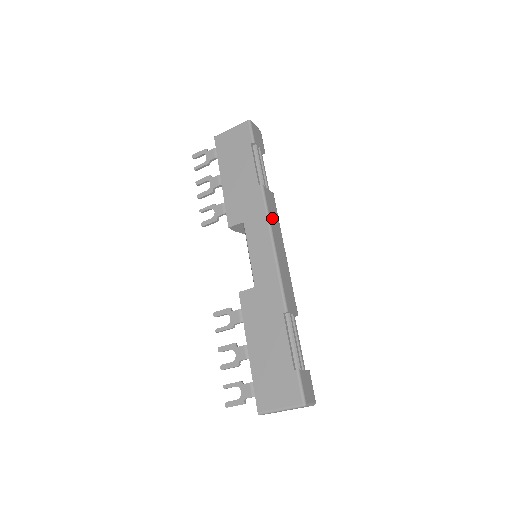
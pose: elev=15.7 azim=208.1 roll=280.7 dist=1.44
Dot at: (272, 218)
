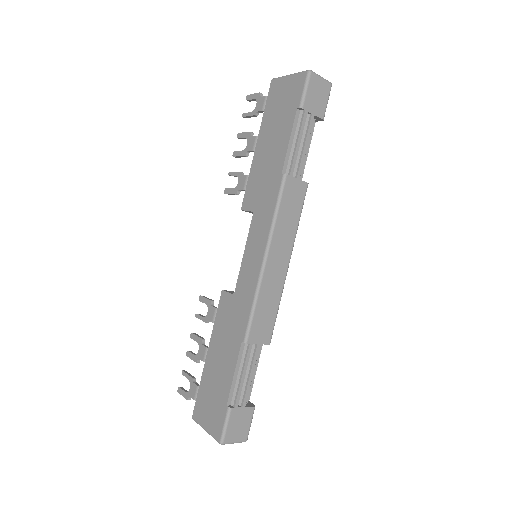
Dot at: (282, 221)
